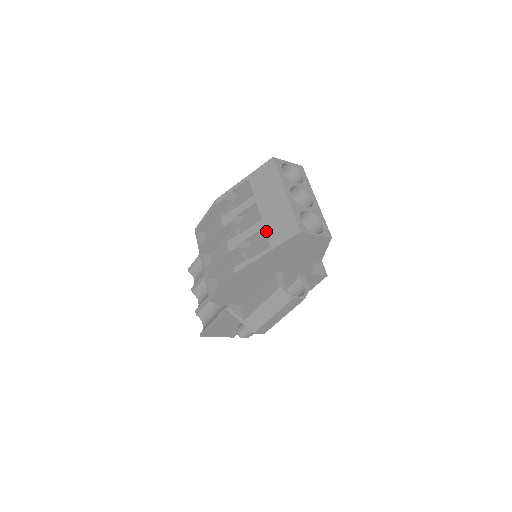
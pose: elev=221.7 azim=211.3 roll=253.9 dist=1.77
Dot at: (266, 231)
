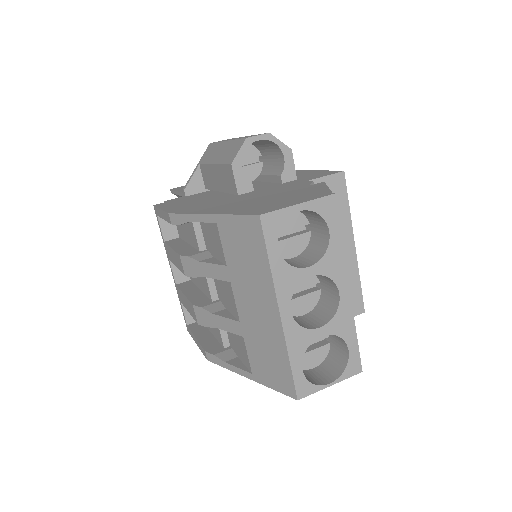
Dot at: (246, 347)
